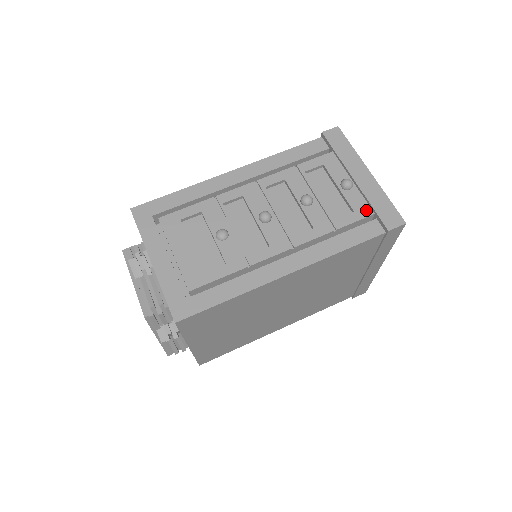
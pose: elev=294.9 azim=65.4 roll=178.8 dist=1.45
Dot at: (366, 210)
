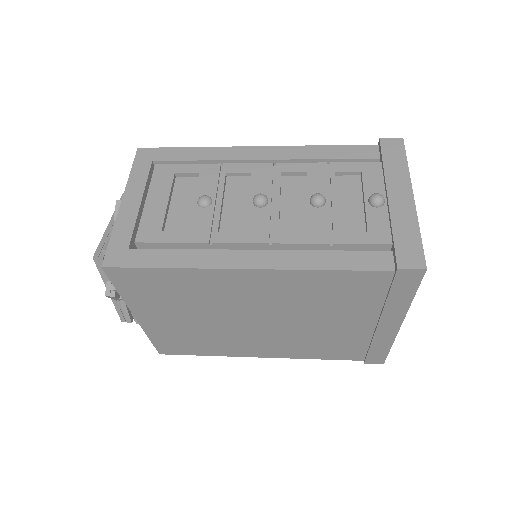
Dot at: (384, 236)
